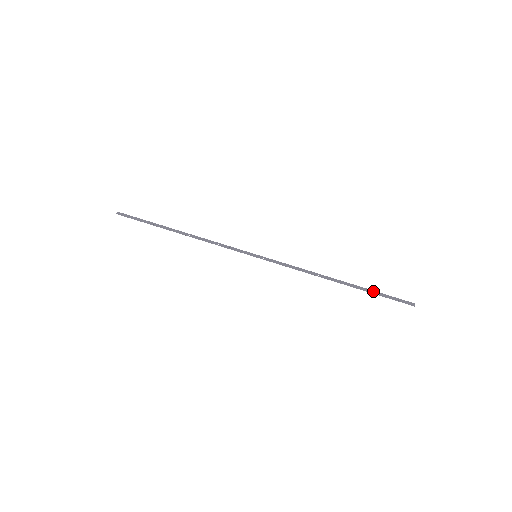
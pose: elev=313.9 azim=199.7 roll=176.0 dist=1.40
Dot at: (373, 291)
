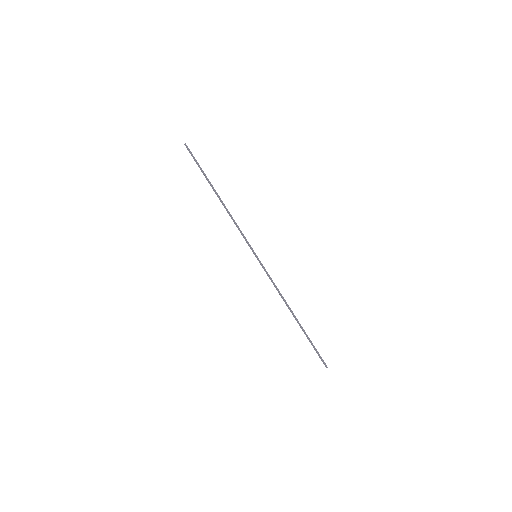
Dot at: (309, 340)
